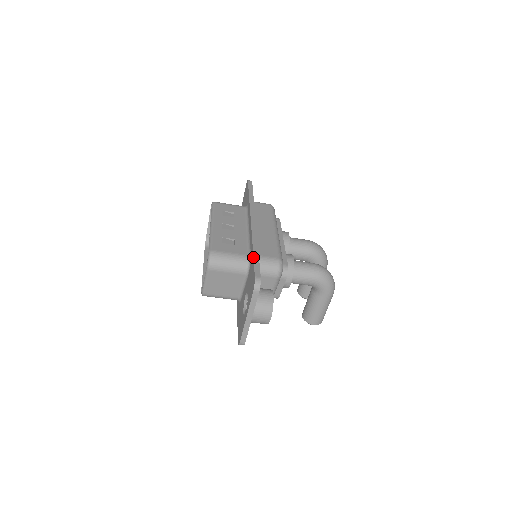
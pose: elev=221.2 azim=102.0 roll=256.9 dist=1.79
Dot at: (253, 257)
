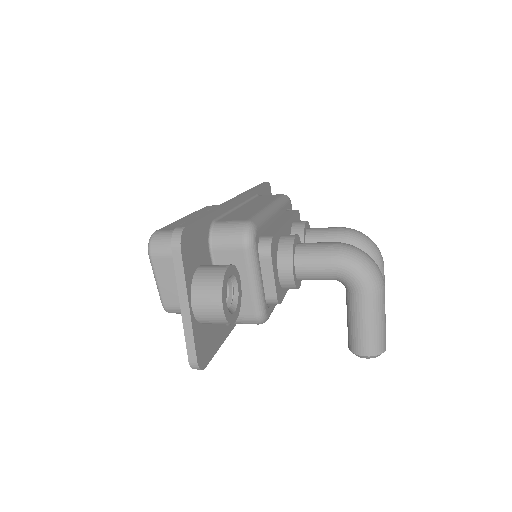
Dot at: occluded
